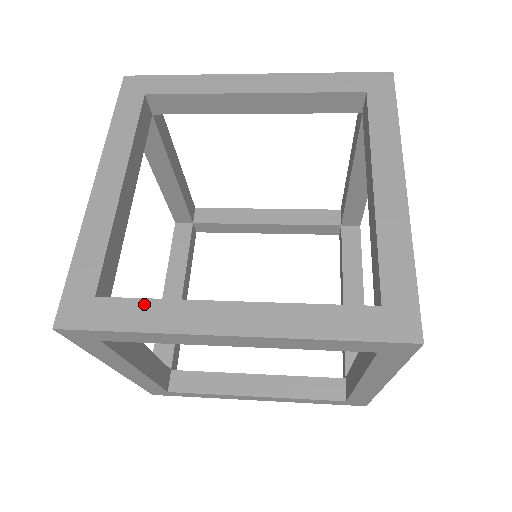
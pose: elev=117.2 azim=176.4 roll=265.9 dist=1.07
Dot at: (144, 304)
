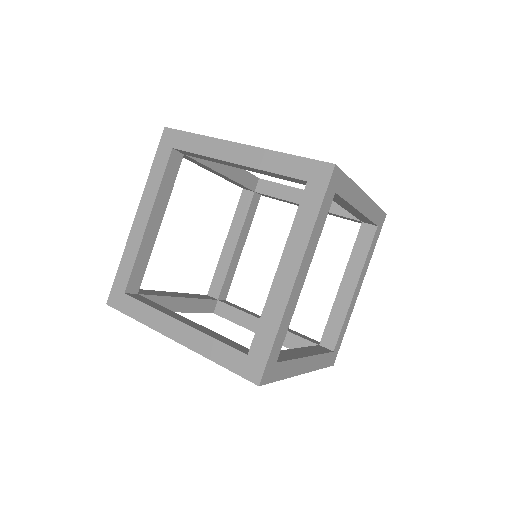
Dot at: (262, 325)
